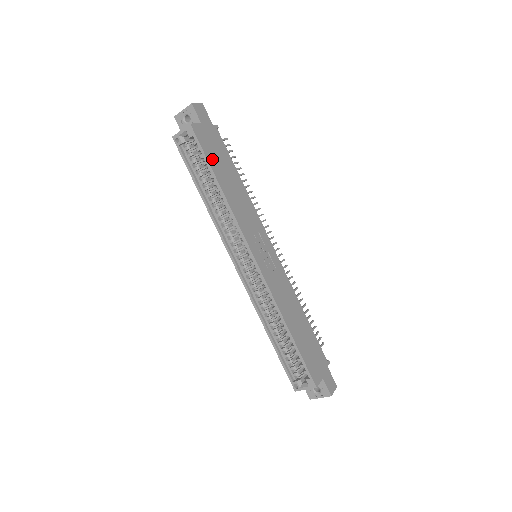
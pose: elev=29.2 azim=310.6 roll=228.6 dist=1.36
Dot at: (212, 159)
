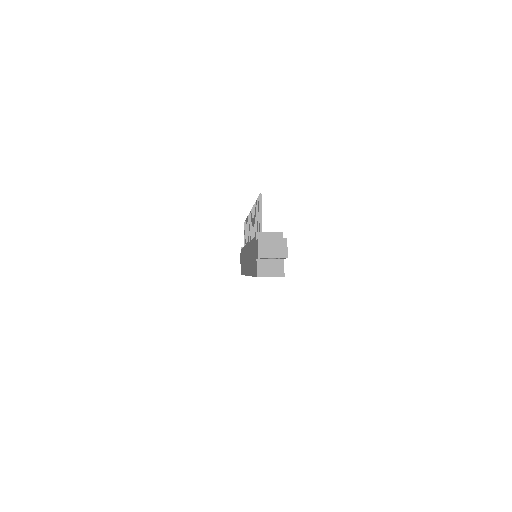
Dot at: occluded
